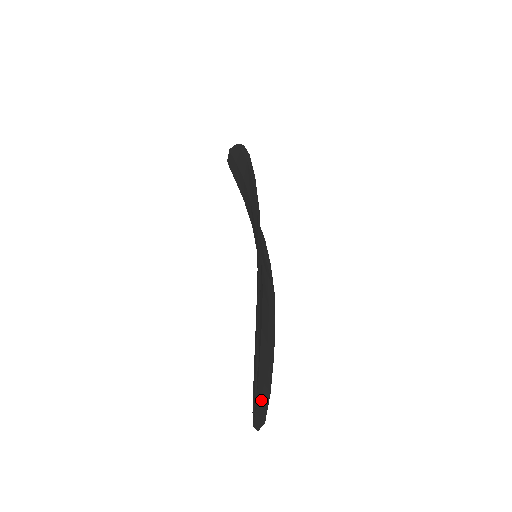
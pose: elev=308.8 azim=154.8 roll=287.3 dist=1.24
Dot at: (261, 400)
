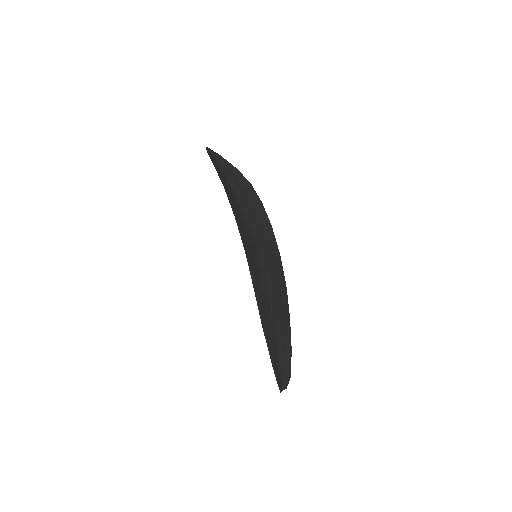
Dot at: (284, 367)
